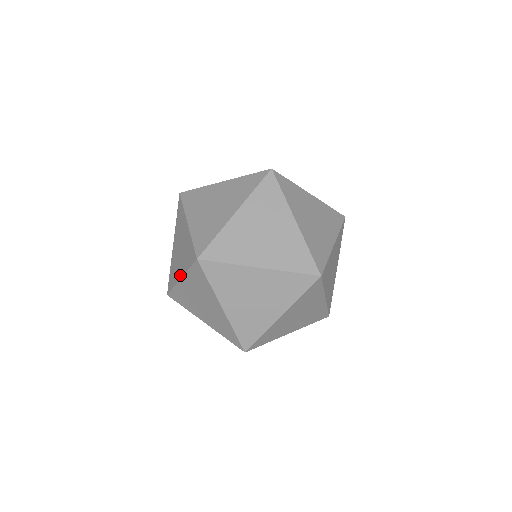
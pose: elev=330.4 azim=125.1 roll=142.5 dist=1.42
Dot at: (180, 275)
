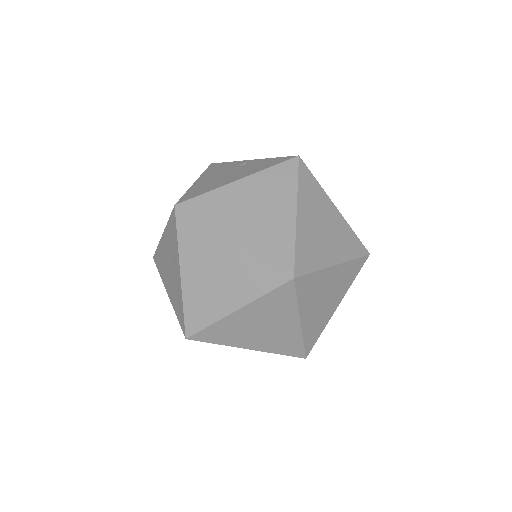
Dot at: (234, 306)
